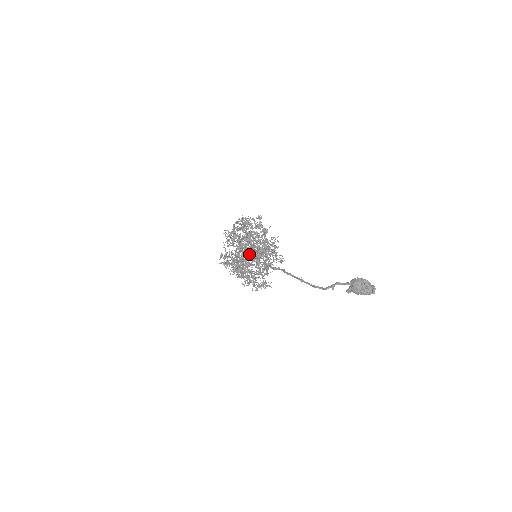
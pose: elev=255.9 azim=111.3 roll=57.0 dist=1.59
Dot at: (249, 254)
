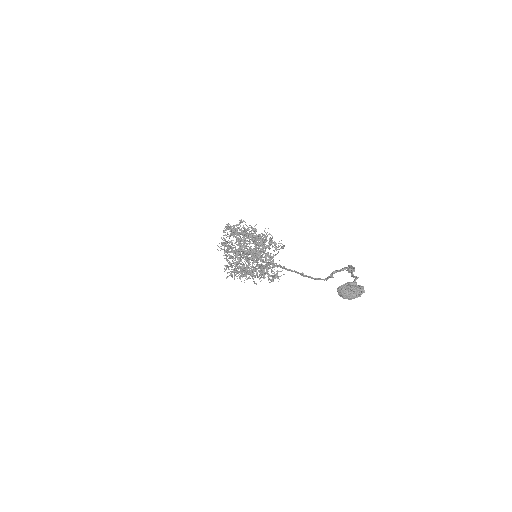
Dot at: (251, 251)
